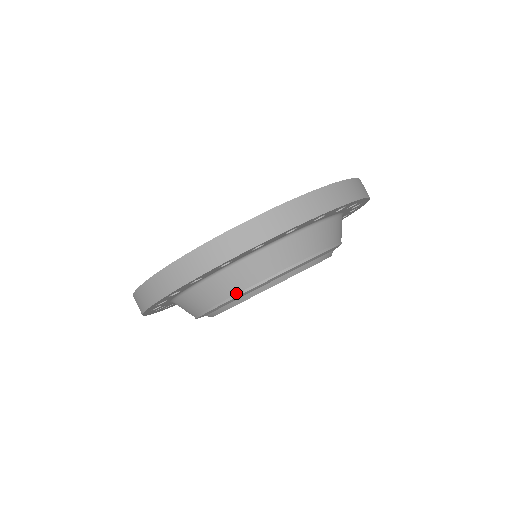
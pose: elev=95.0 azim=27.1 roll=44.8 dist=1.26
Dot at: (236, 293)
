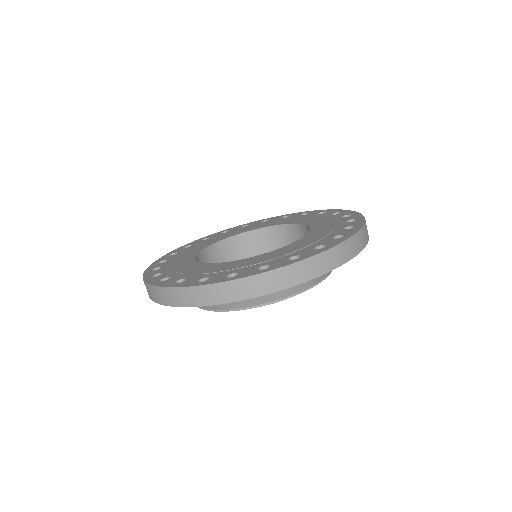
Dot at: (301, 290)
